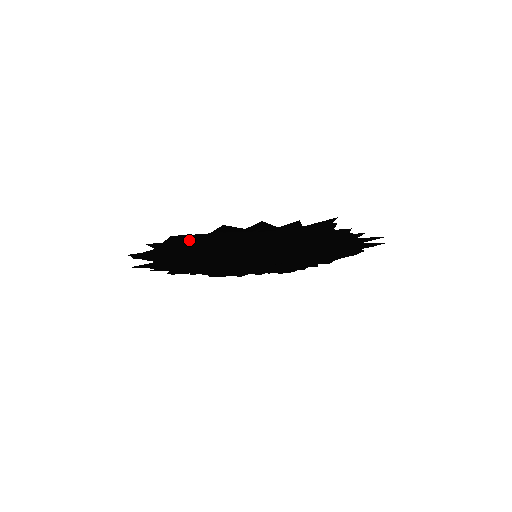
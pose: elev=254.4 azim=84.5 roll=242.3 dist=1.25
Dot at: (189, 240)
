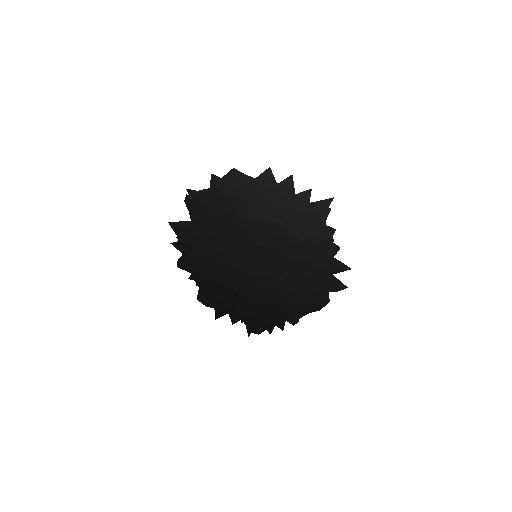
Dot at: (237, 184)
